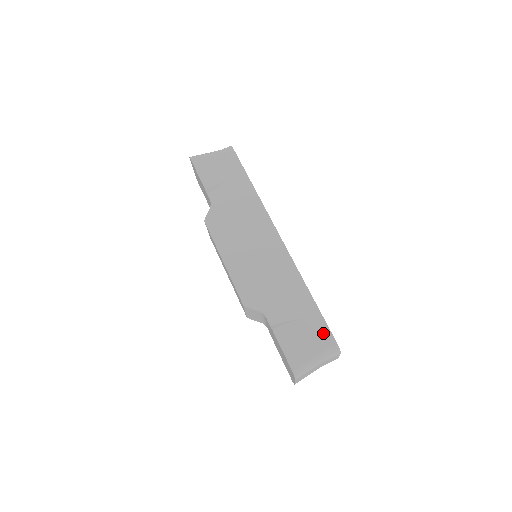
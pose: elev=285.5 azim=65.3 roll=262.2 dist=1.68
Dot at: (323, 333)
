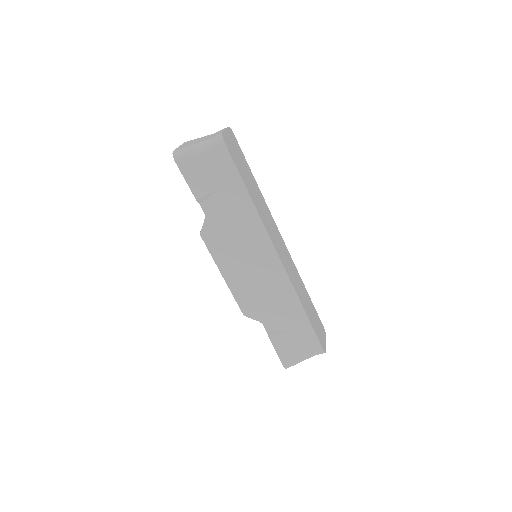
Dot at: (312, 342)
